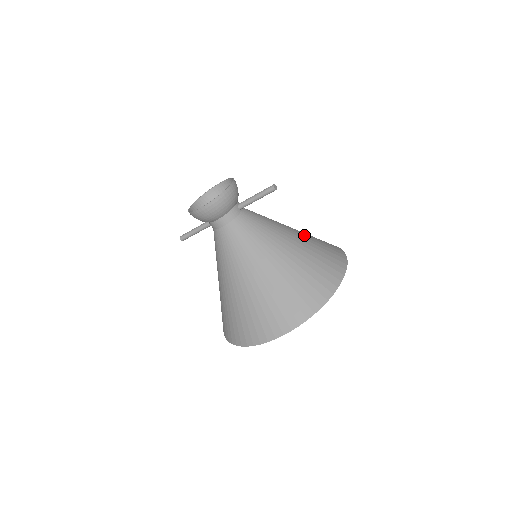
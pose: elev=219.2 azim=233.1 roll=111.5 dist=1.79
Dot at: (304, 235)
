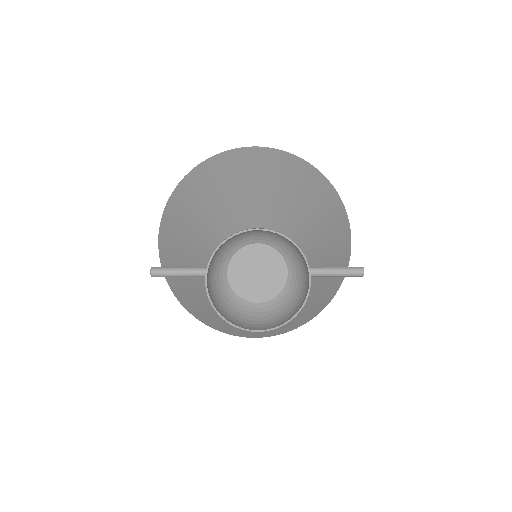
Dot at: (327, 231)
